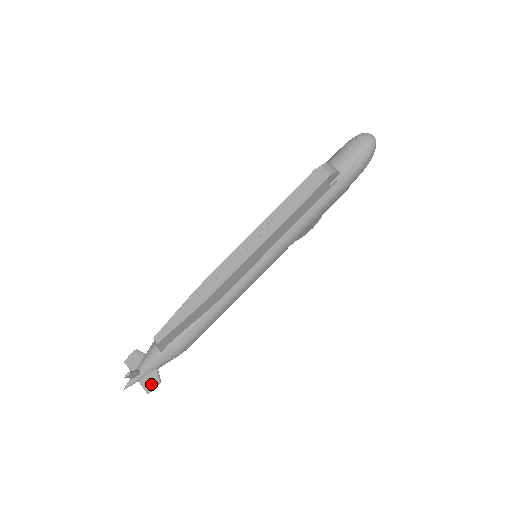
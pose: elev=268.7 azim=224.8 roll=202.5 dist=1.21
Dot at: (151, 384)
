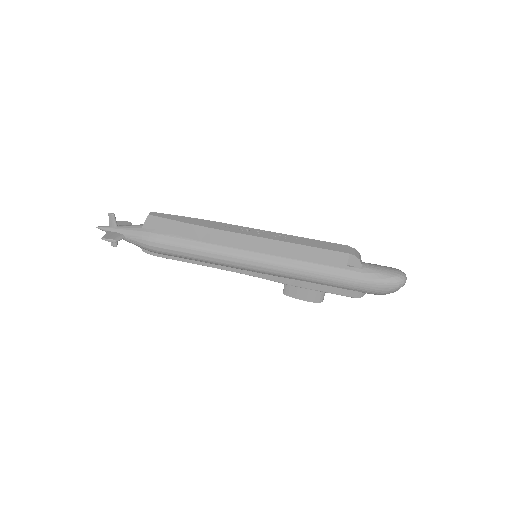
Dot at: (111, 237)
